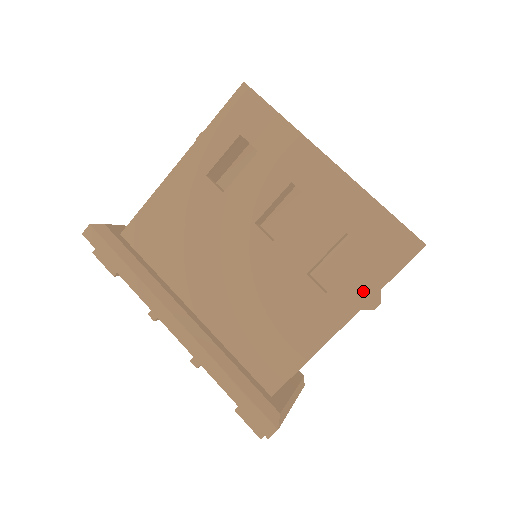
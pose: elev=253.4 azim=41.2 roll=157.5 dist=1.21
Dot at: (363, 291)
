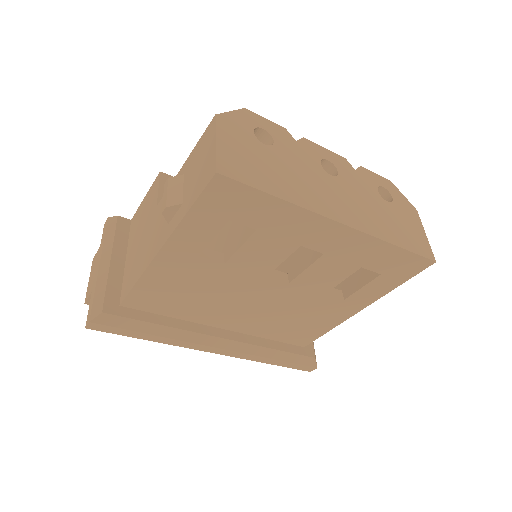
Dot at: (377, 294)
